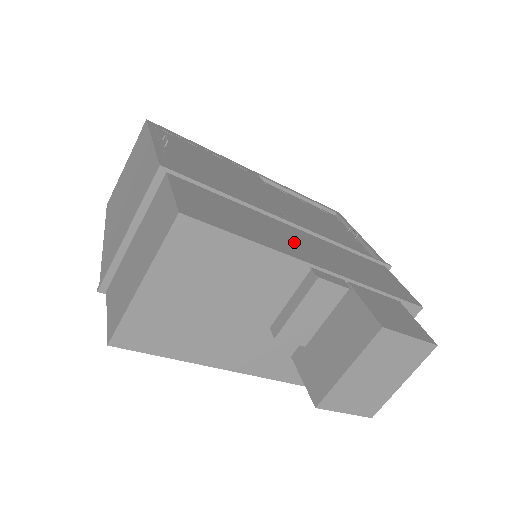
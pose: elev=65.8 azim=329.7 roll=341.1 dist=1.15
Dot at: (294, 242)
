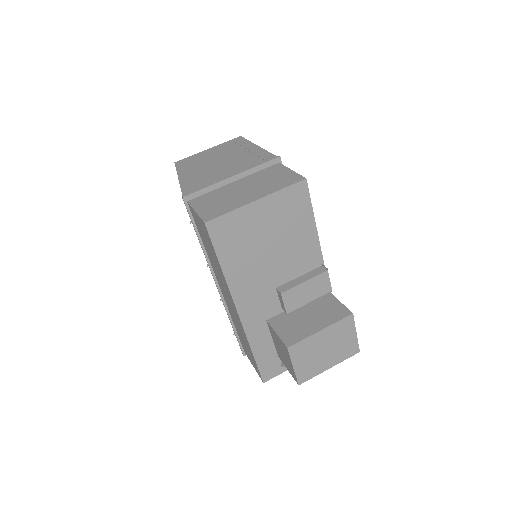
Dot at: occluded
